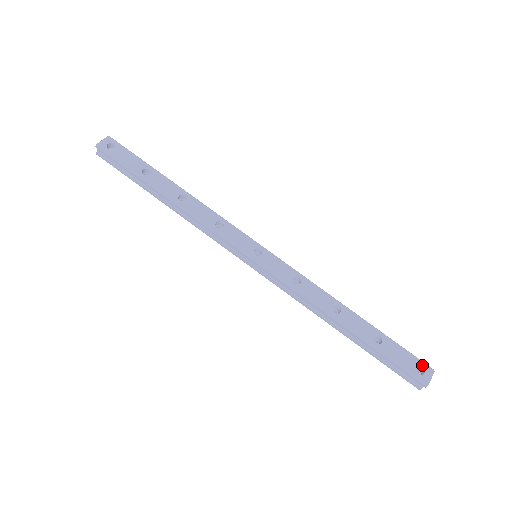
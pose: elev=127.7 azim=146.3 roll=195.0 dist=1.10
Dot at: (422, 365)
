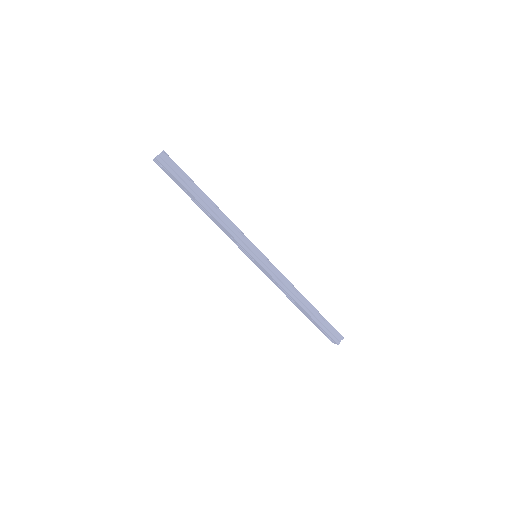
Dot at: occluded
